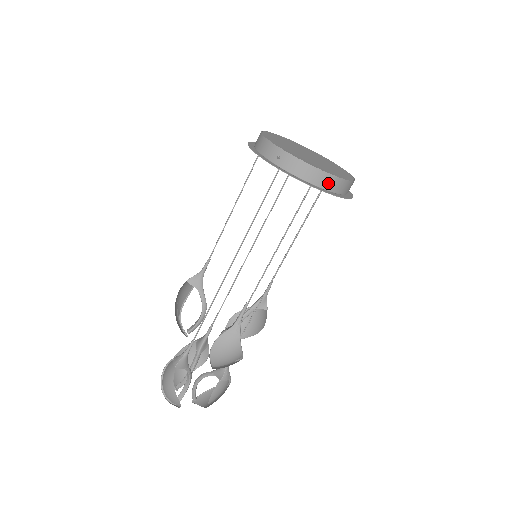
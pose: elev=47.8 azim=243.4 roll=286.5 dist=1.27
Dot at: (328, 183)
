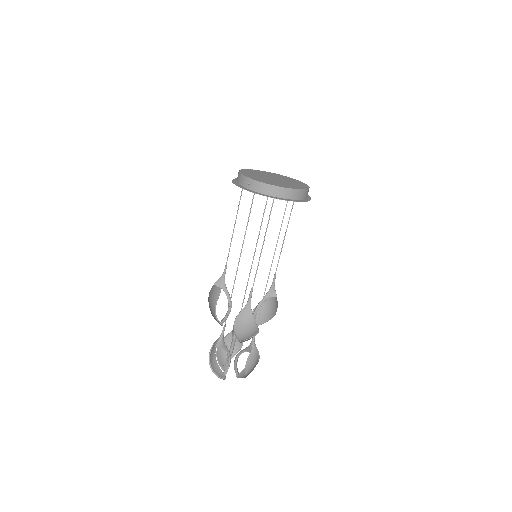
Dot at: (284, 194)
